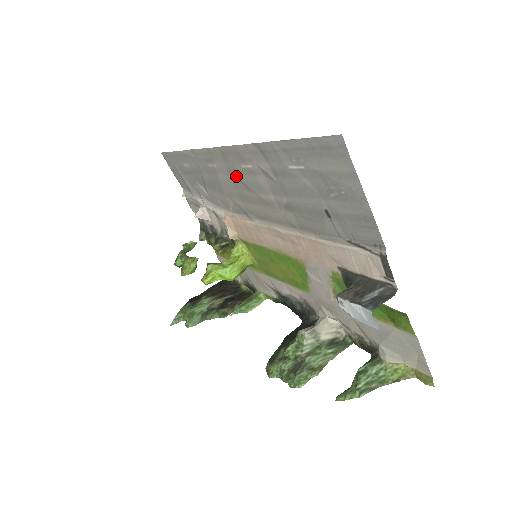
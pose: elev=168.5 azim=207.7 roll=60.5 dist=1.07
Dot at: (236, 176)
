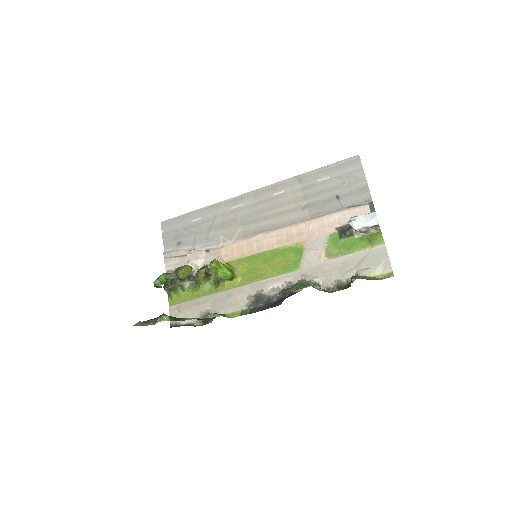
Dot at: (262, 205)
